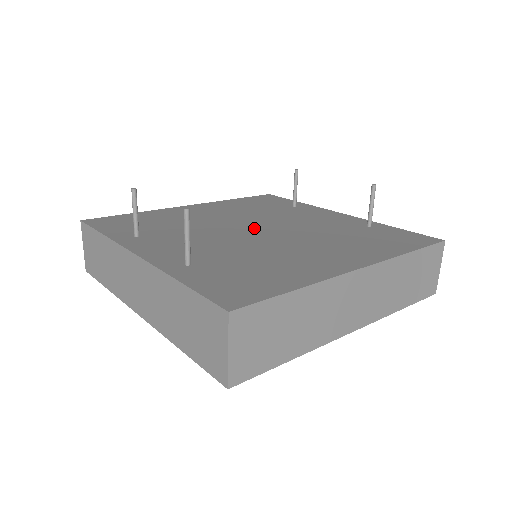
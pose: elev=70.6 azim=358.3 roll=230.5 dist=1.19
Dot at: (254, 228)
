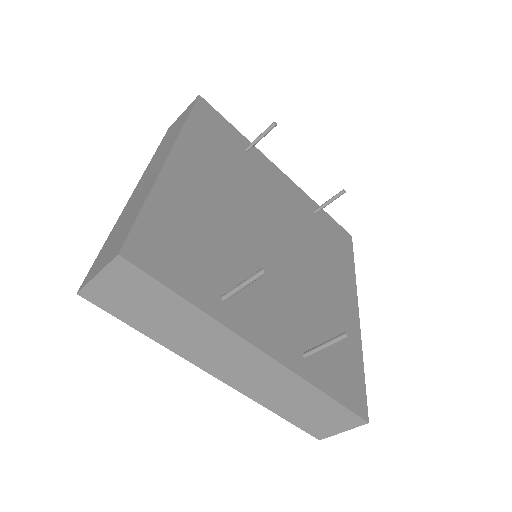
Dot at: (271, 237)
